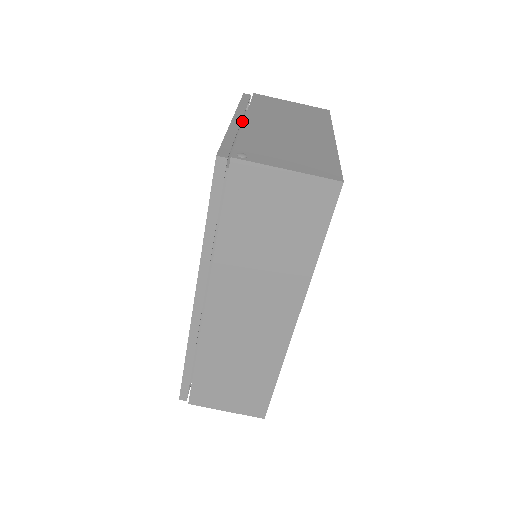
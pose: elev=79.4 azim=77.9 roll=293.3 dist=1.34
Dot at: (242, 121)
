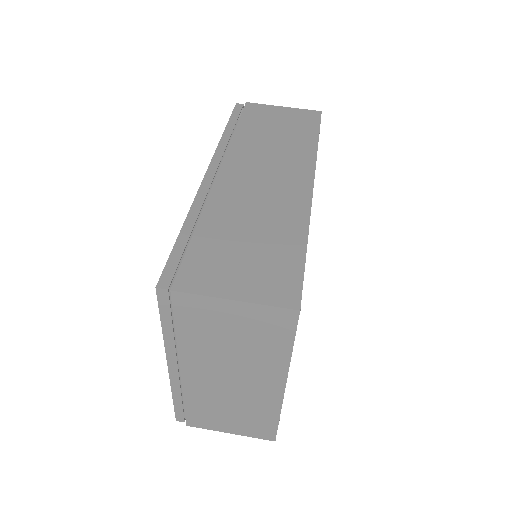
Dot at: occluded
